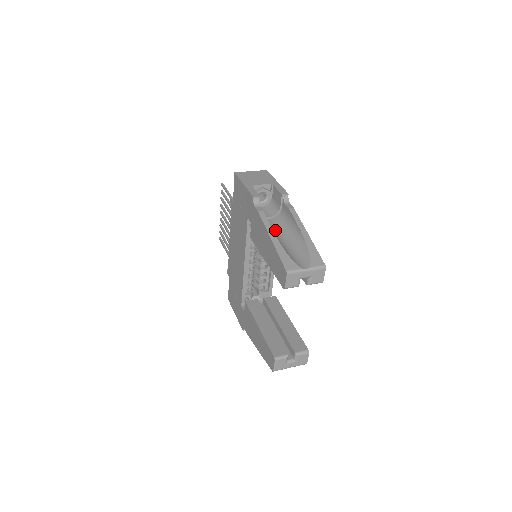
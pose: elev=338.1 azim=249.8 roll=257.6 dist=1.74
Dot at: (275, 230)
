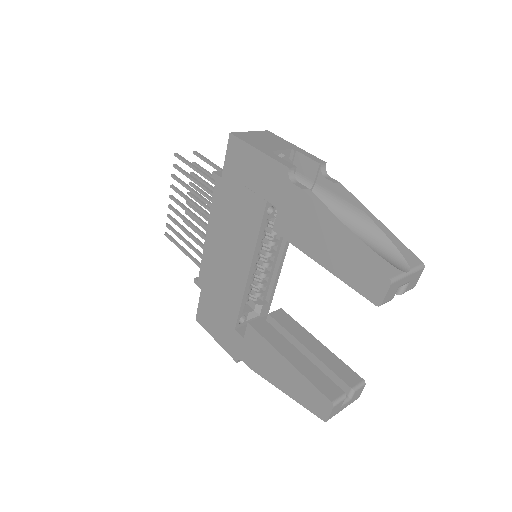
Dot at: occluded
